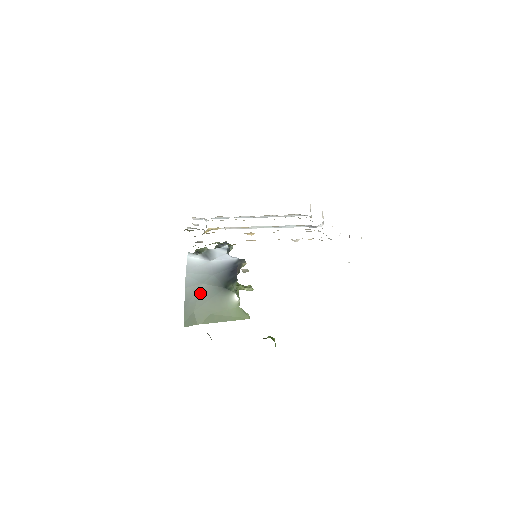
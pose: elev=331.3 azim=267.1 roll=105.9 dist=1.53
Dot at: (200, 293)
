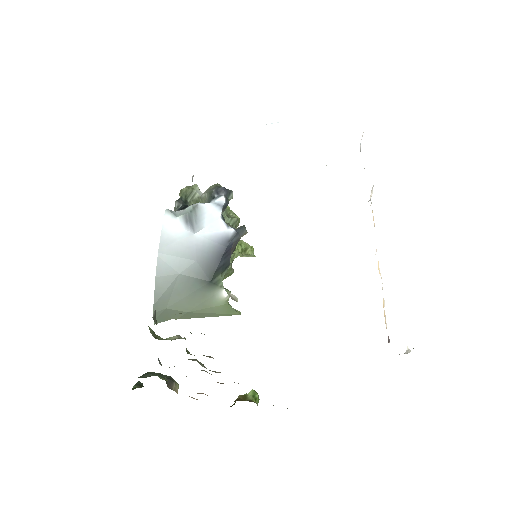
Dot at: (175, 286)
